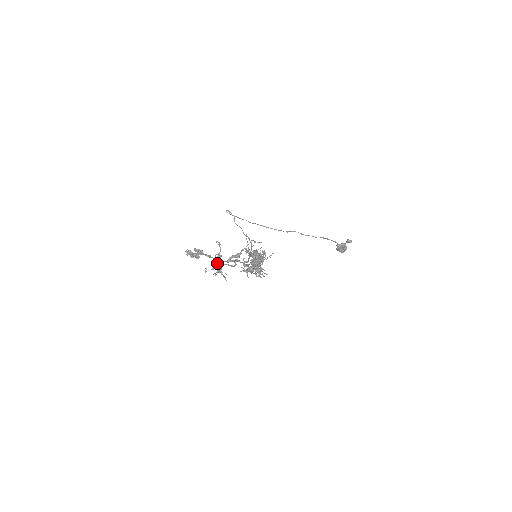
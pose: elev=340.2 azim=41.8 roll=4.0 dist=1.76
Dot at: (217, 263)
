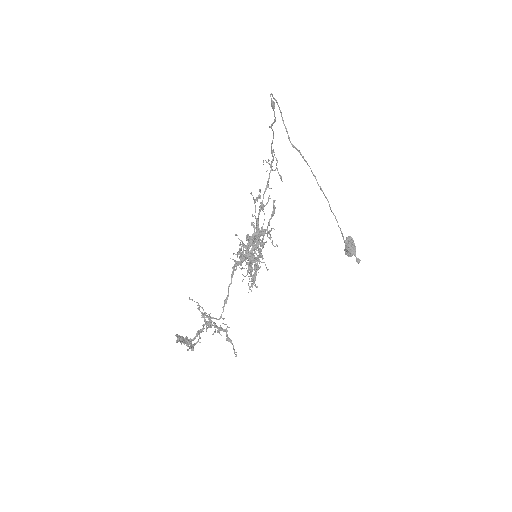
Dot at: occluded
